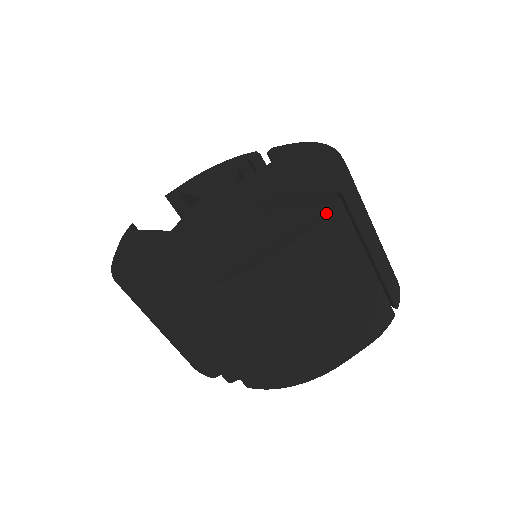
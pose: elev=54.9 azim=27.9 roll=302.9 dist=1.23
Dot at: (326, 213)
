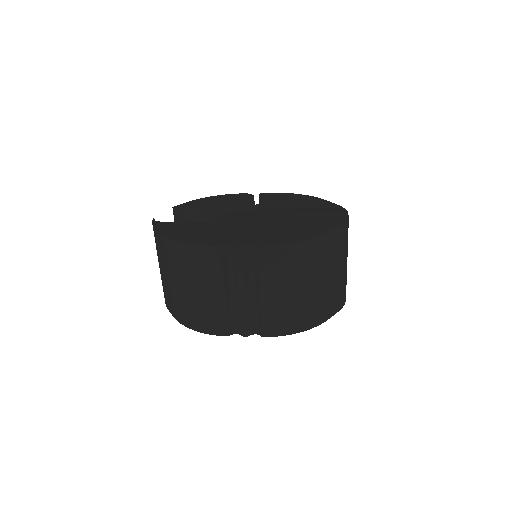
Dot at: (346, 219)
